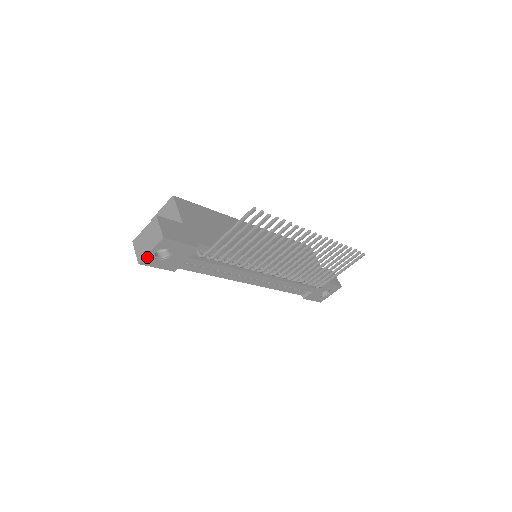
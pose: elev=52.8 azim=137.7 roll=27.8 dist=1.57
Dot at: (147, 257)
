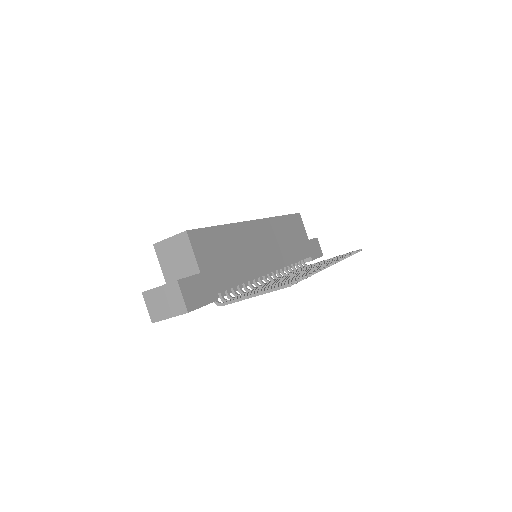
Dot at: (163, 319)
